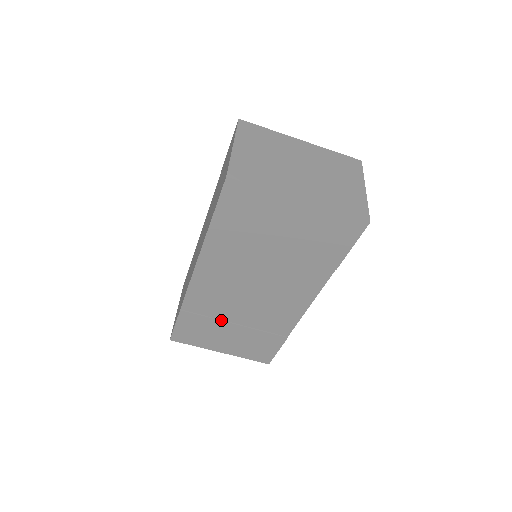
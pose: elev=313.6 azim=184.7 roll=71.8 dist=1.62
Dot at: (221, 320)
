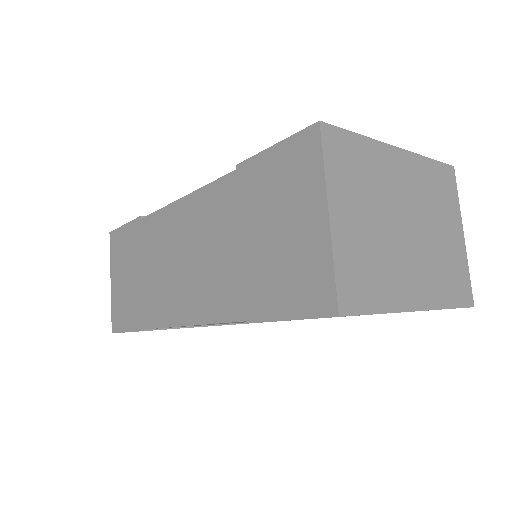
Dot at: (197, 326)
